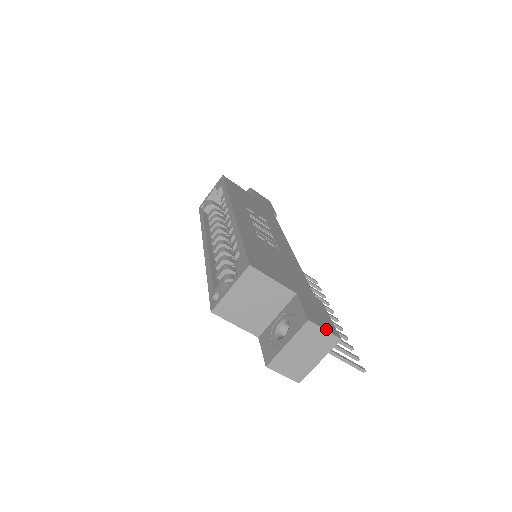
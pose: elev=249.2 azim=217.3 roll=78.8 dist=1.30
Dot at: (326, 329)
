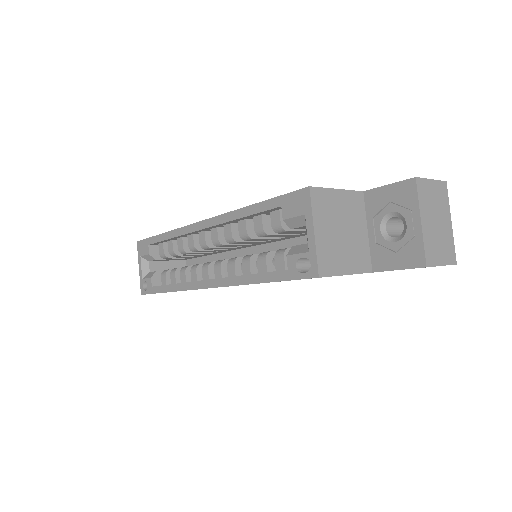
Dot at: (430, 180)
